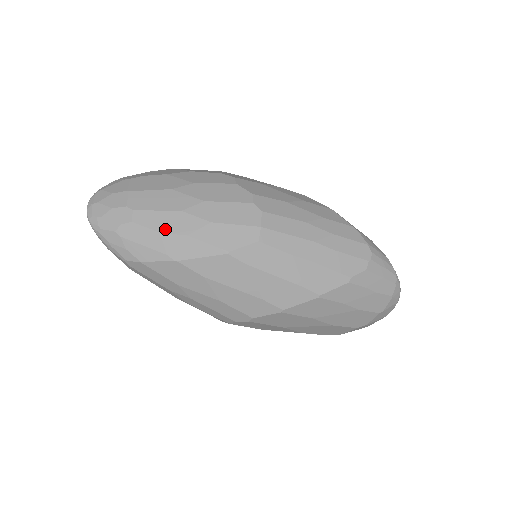
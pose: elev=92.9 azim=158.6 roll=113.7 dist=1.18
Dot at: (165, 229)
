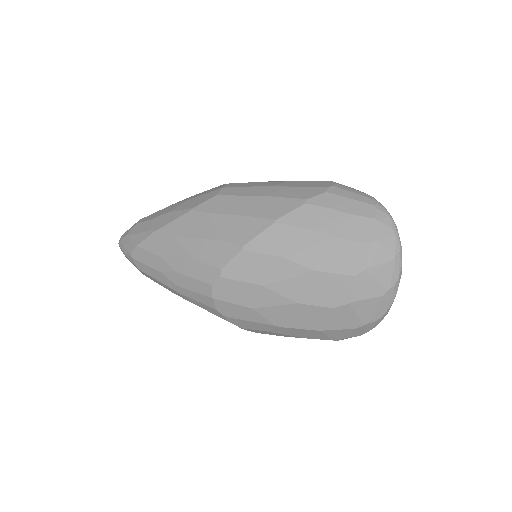
Dot at: (156, 216)
